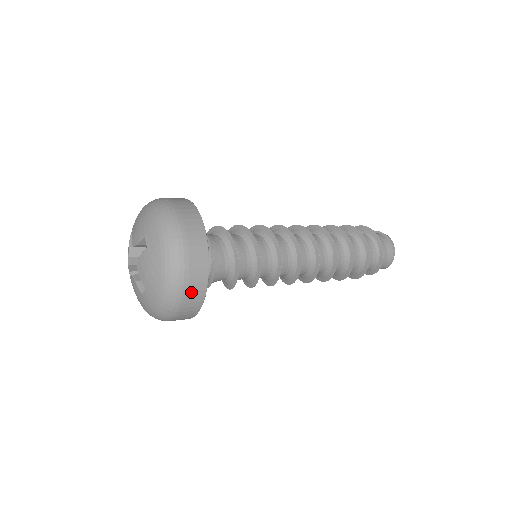
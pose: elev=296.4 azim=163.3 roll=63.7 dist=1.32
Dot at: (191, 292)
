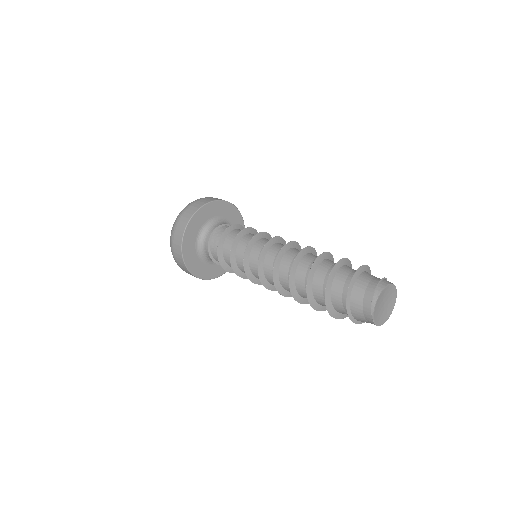
Dot at: (175, 250)
